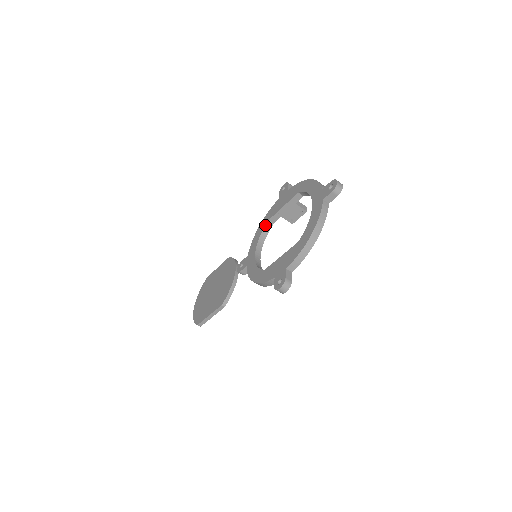
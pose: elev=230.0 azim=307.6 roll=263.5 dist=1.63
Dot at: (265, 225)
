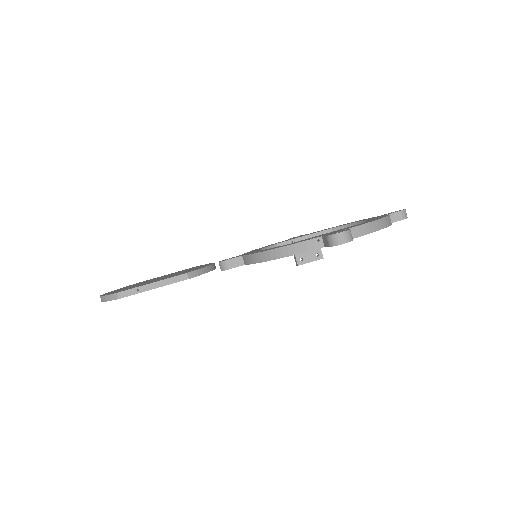
Dot at: (271, 245)
